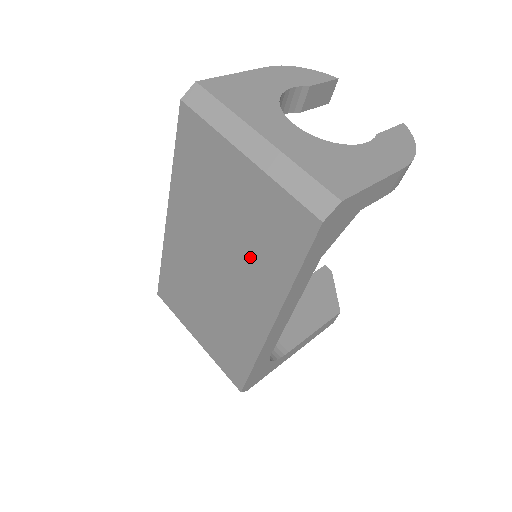
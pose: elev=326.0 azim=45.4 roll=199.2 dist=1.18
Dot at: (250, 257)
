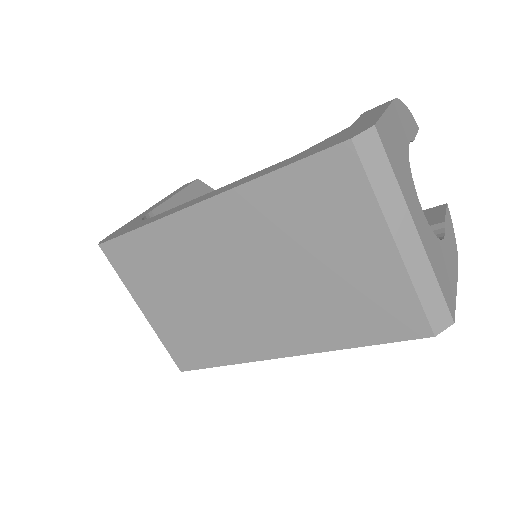
Dot at: (312, 306)
